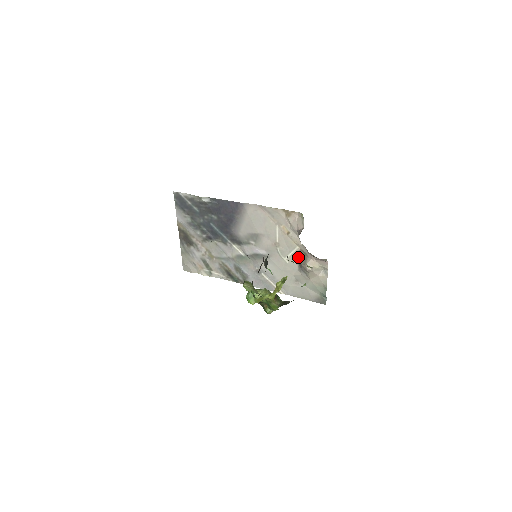
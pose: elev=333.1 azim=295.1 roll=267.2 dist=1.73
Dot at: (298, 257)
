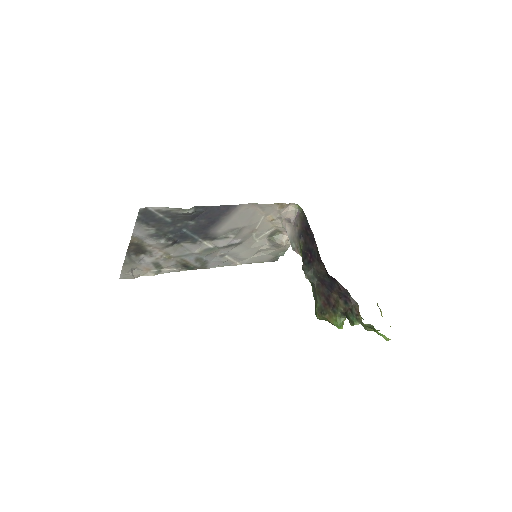
Dot at: (271, 235)
